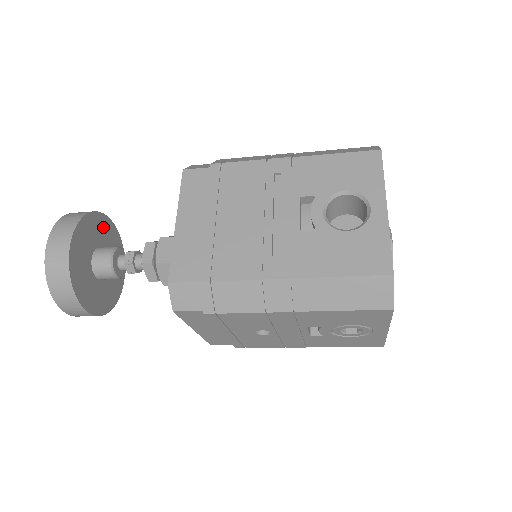
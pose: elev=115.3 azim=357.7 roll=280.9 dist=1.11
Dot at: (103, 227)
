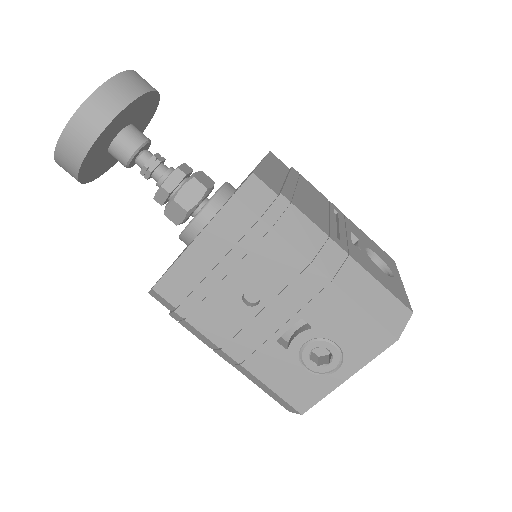
Dot at: (142, 127)
